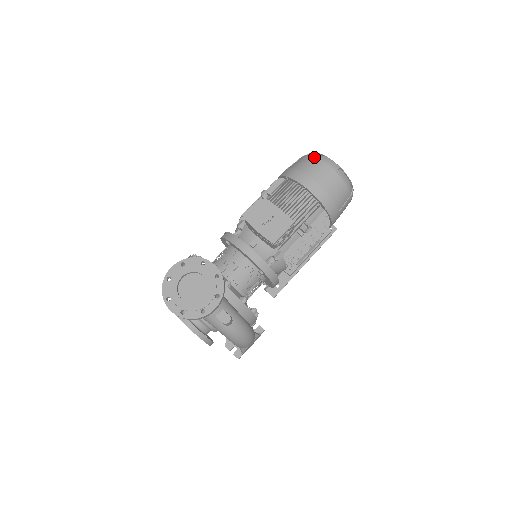
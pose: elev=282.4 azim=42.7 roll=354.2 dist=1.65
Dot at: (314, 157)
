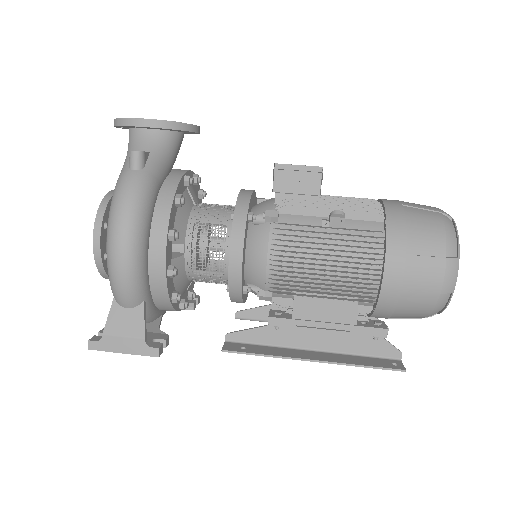
Dot at: occluded
